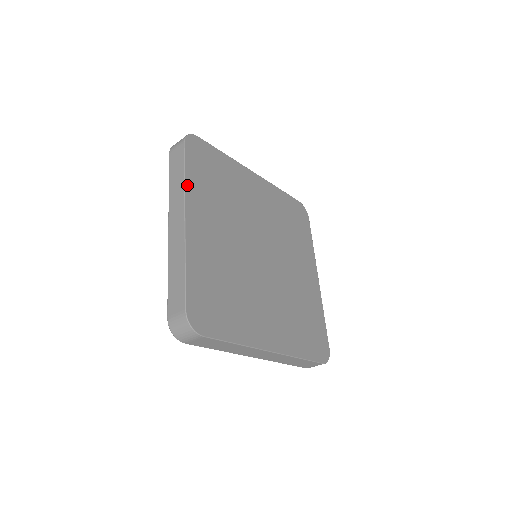
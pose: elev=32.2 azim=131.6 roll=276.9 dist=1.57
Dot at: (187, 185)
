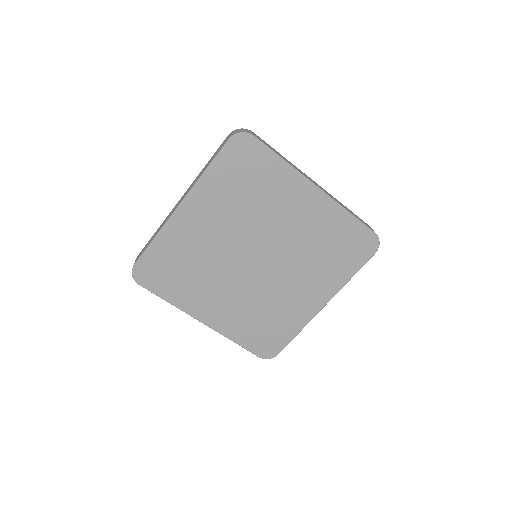
Dot at: (178, 306)
